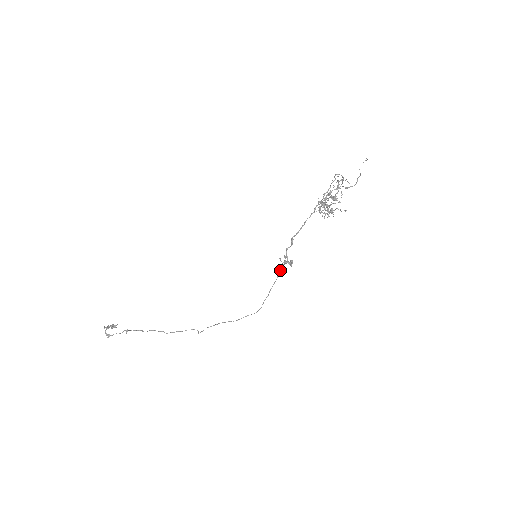
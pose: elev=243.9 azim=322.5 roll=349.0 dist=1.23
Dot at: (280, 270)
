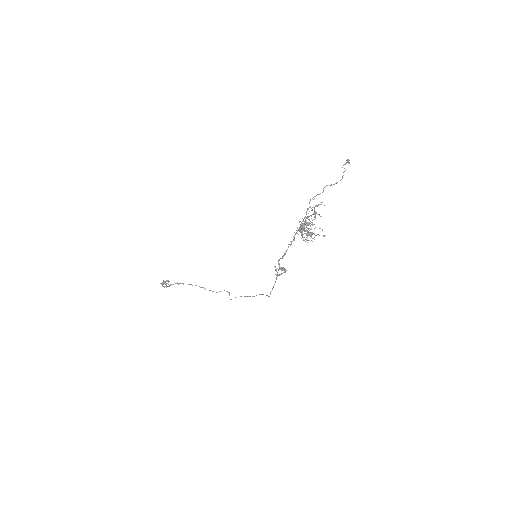
Dot at: (277, 276)
